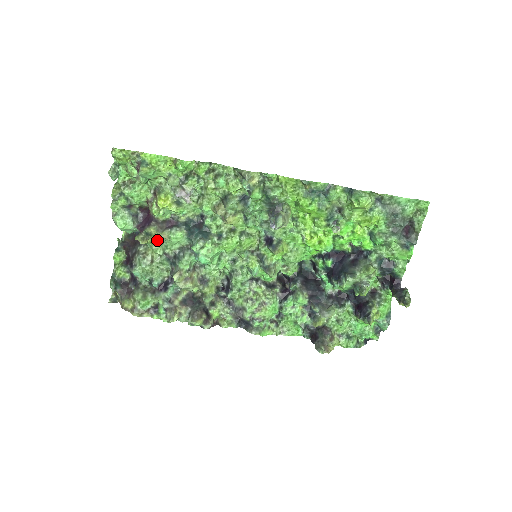
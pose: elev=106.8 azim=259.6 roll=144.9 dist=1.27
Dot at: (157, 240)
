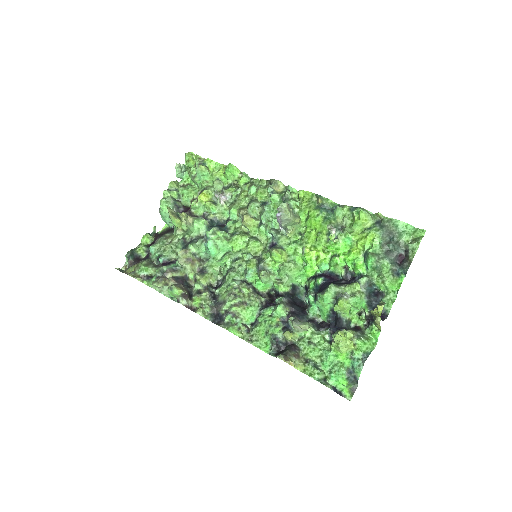
Dot at: (183, 228)
